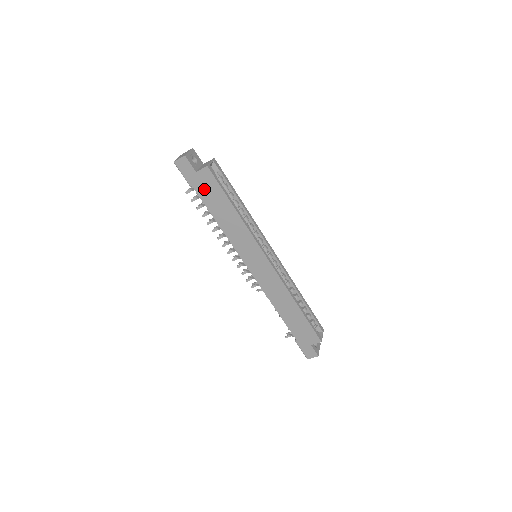
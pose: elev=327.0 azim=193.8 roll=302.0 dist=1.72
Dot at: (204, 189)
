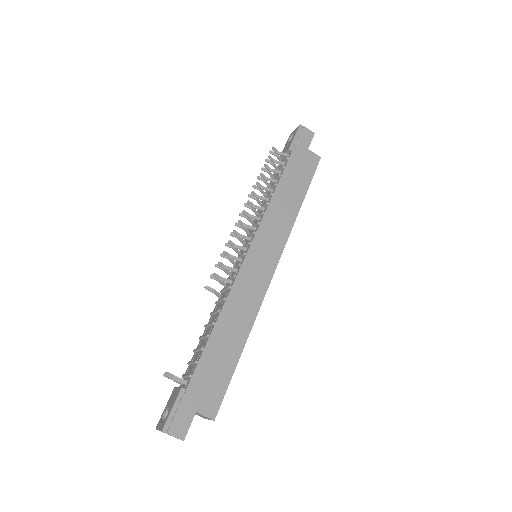
Dot at: (299, 162)
